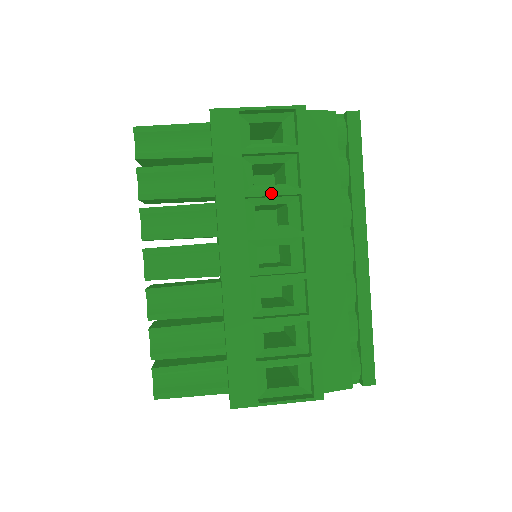
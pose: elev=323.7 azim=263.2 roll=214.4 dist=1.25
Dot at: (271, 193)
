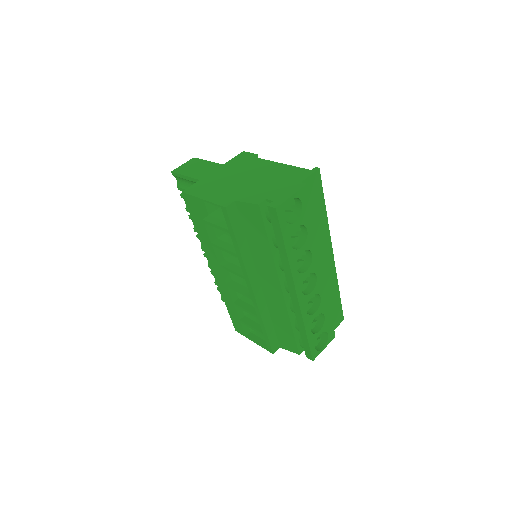
Dot at: (223, 250)
